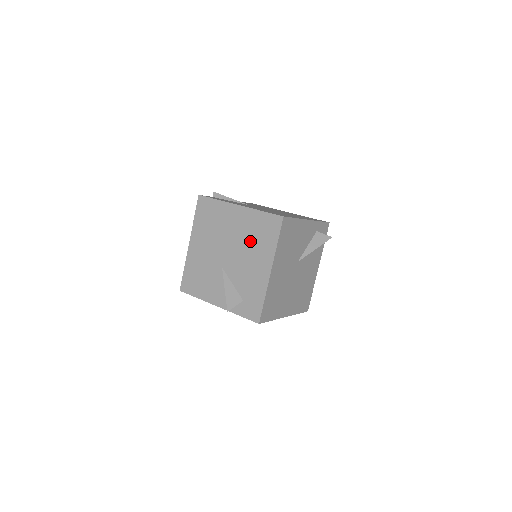
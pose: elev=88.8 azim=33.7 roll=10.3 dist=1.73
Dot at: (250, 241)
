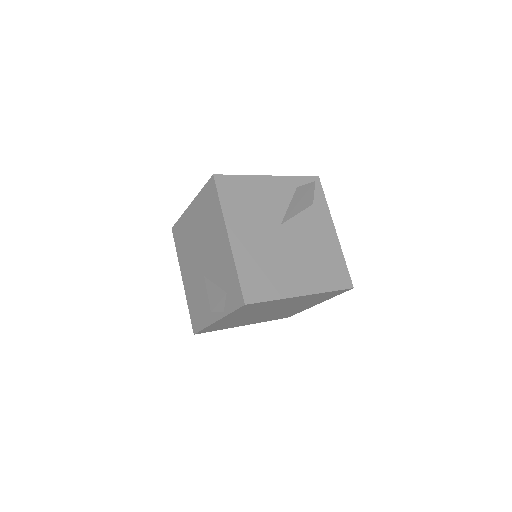
Dot at: (207, 226)
